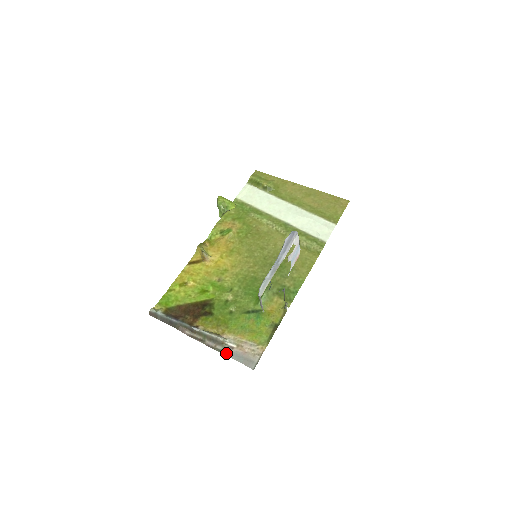
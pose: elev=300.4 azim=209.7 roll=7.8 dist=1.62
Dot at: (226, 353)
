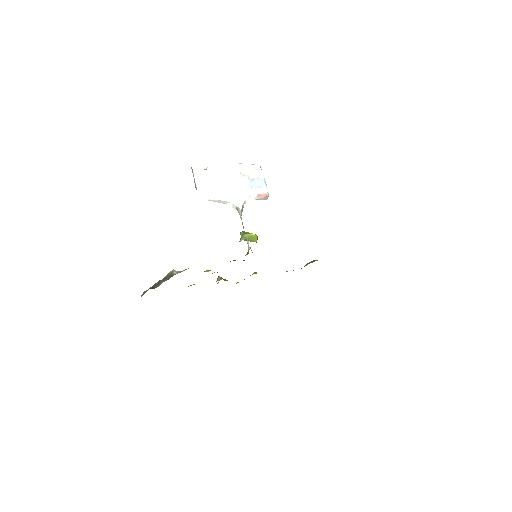
Dot at: occluded
